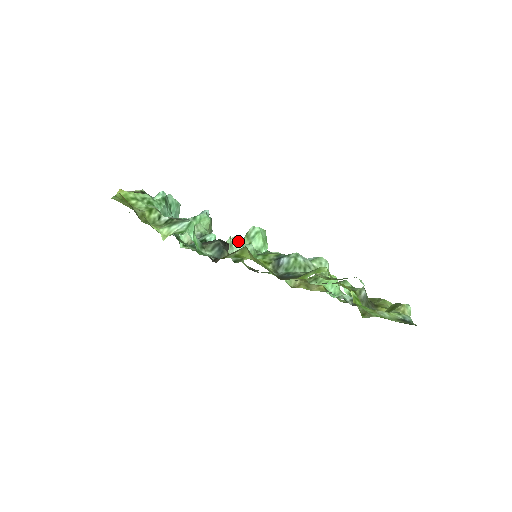
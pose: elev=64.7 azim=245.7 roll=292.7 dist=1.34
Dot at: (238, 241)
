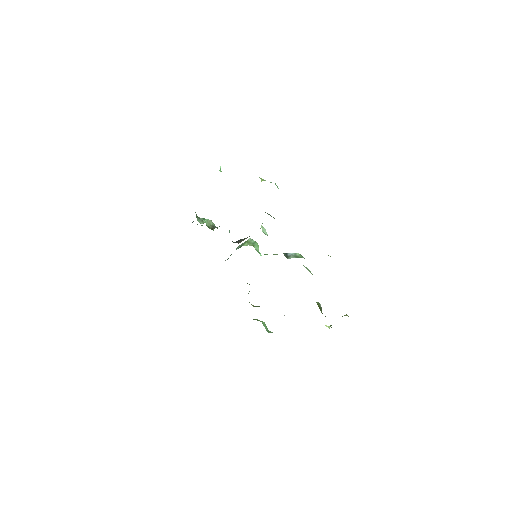
Dot at: (265, 229)
